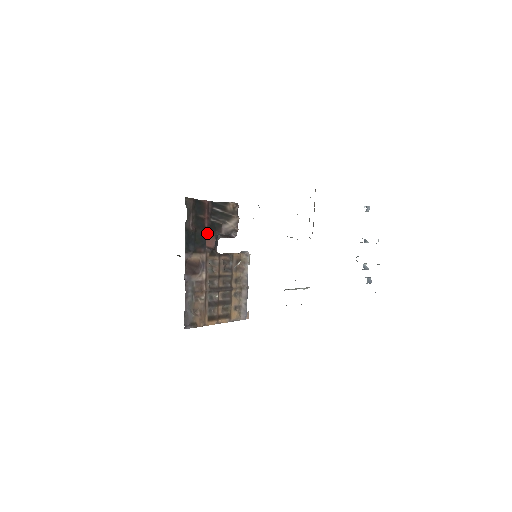
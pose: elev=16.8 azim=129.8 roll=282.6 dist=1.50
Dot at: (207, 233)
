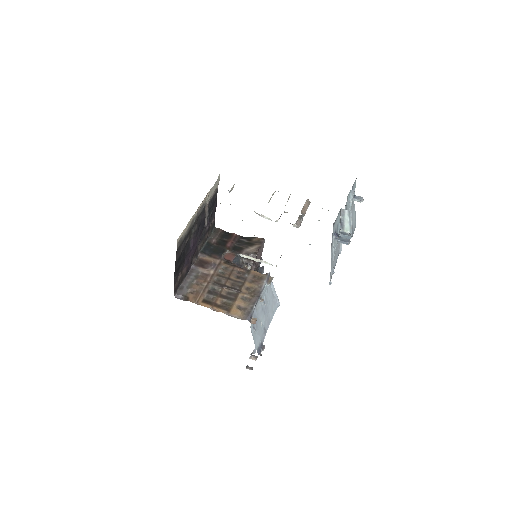
Dot at: (228, 251)
